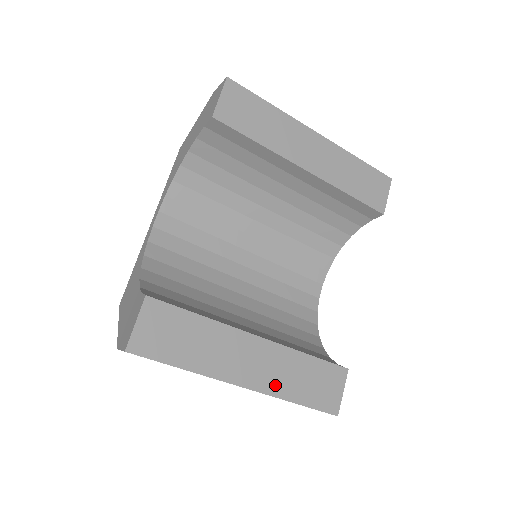
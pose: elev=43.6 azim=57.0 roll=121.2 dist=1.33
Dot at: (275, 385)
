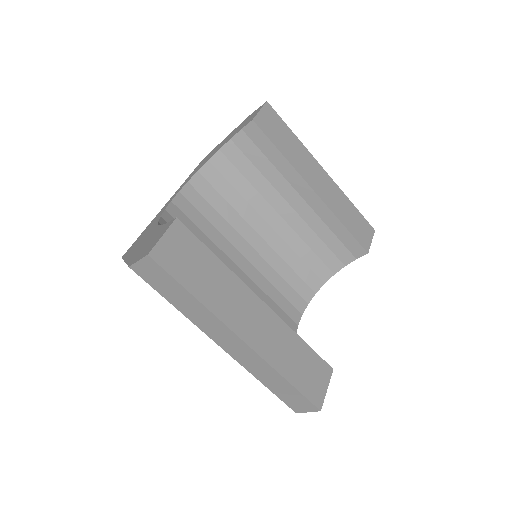
Dot at: (270, 352)
